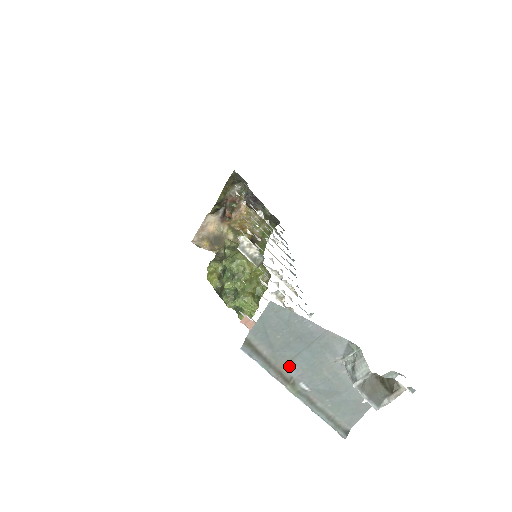
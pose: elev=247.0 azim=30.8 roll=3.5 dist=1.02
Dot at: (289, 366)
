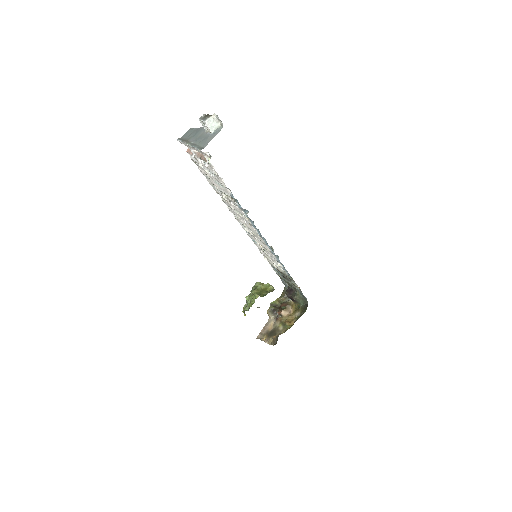
Dot at: (190, 139)
